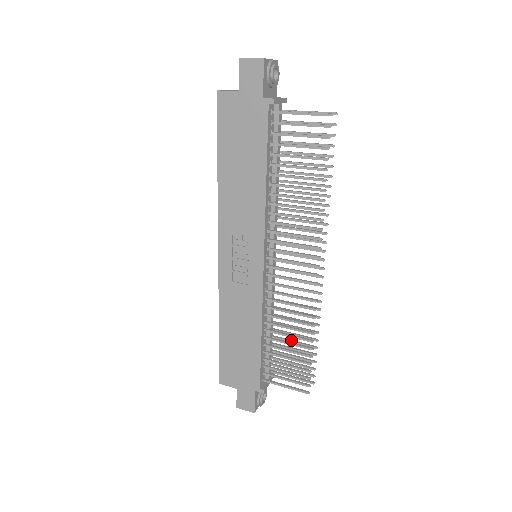
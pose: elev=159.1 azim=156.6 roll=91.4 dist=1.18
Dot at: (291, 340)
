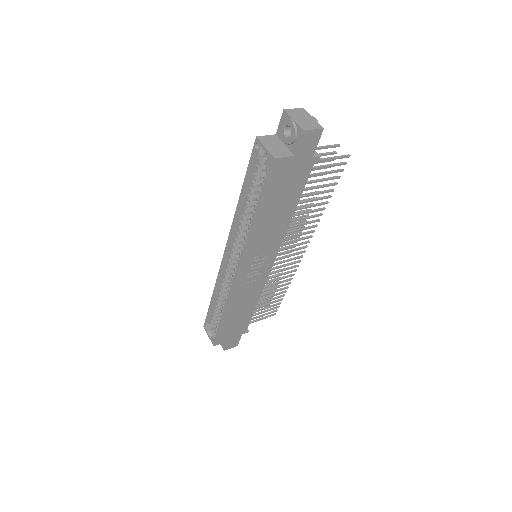
Dot at: occluded
